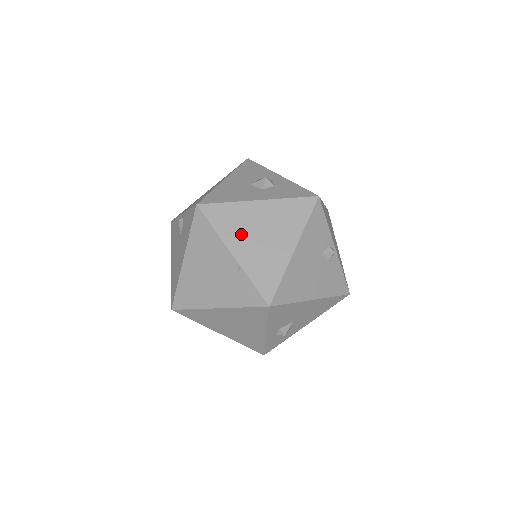
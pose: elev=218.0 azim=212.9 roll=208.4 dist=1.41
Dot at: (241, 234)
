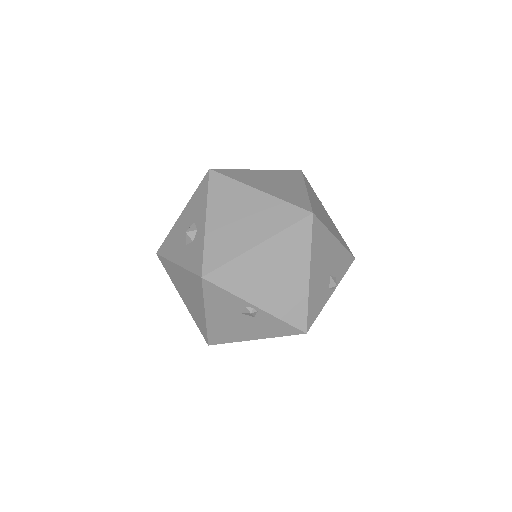
Dot at: (180, 287)
